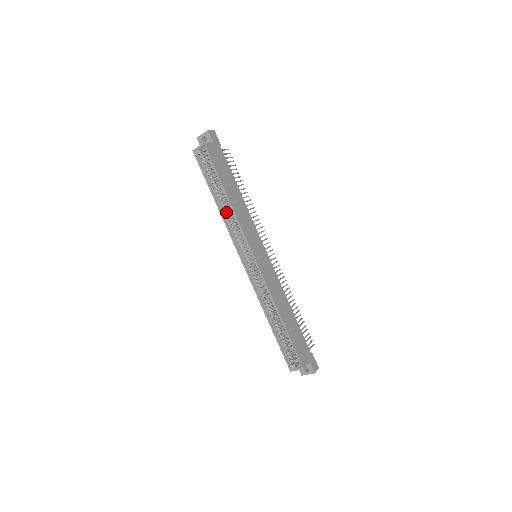
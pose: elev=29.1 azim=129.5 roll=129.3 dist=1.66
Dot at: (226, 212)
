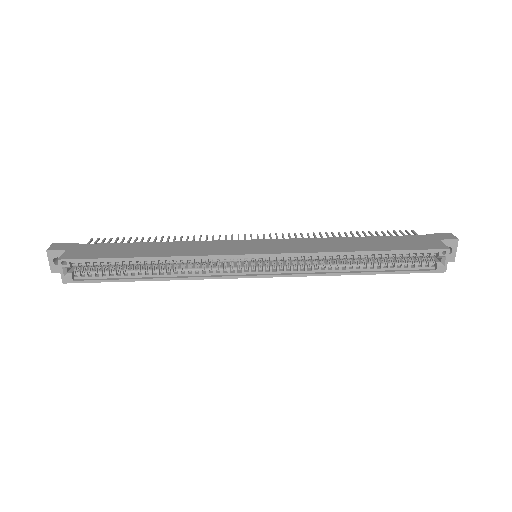
Dot at: (174, 271)
